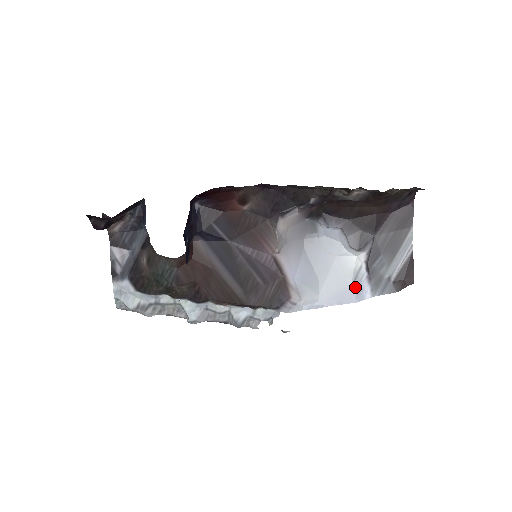
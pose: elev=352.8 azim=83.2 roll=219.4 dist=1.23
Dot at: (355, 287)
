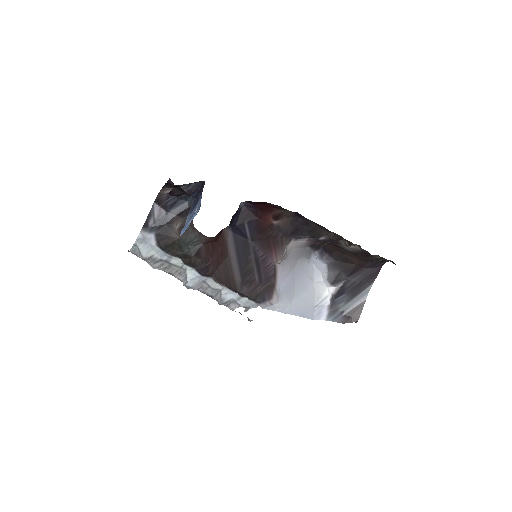
Dot at: (317, 309)
